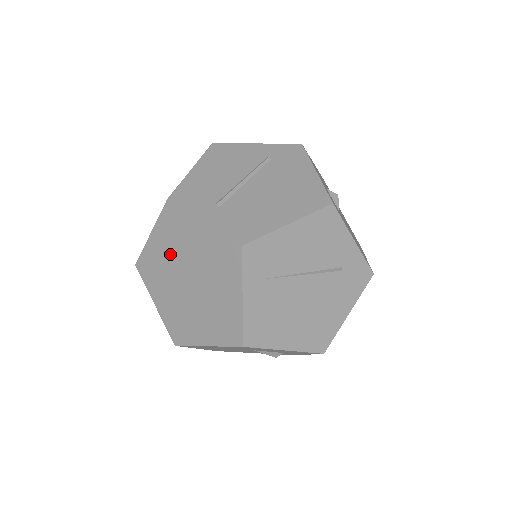
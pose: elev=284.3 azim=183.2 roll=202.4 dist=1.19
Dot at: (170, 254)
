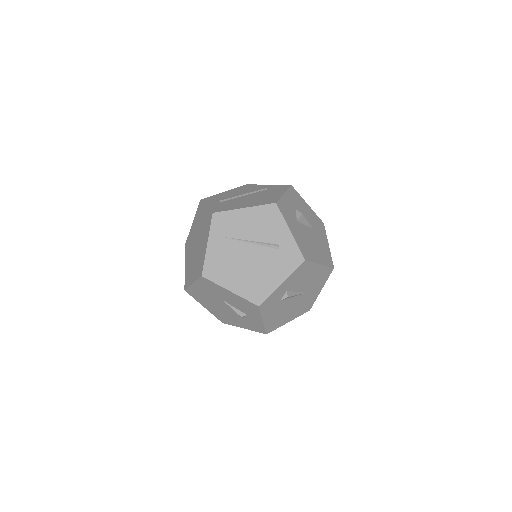
Dot at: (195, 231)
